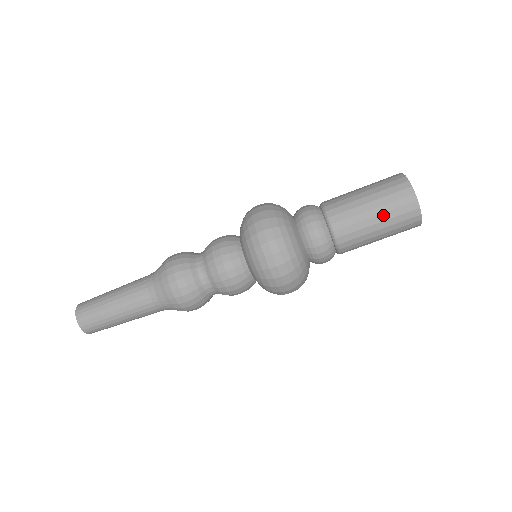
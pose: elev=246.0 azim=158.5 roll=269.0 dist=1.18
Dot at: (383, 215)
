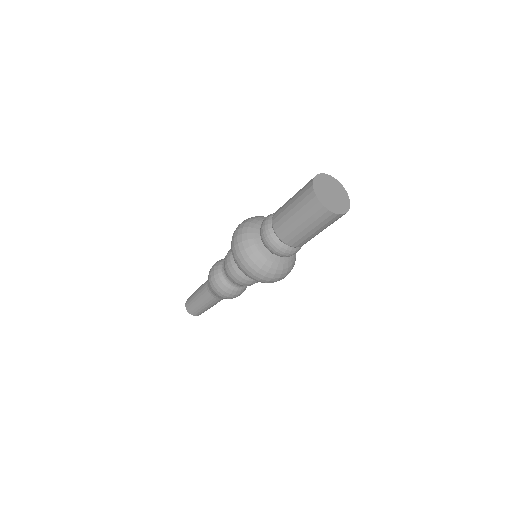
Dot at: (306, 222)
